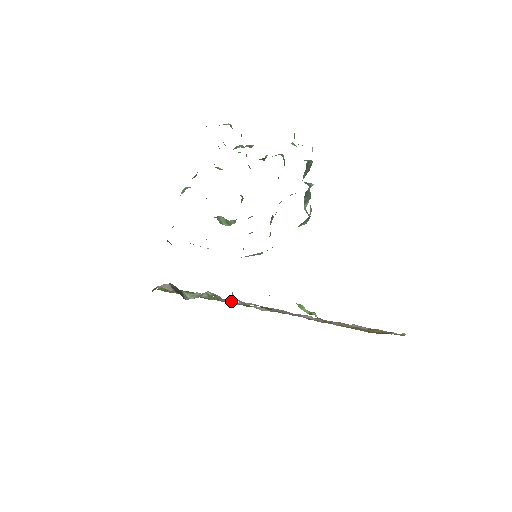
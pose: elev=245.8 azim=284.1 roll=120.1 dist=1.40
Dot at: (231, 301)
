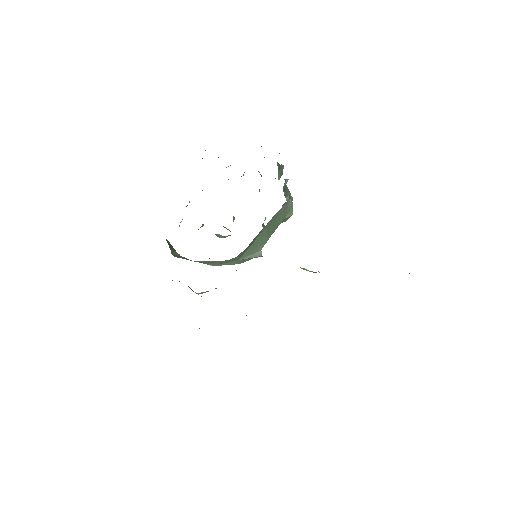
Dot at: occluded
